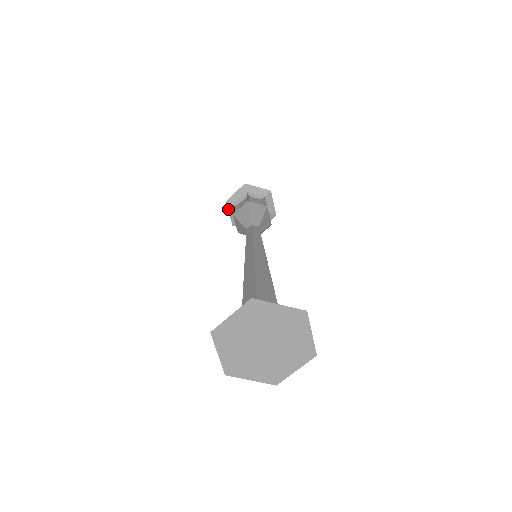
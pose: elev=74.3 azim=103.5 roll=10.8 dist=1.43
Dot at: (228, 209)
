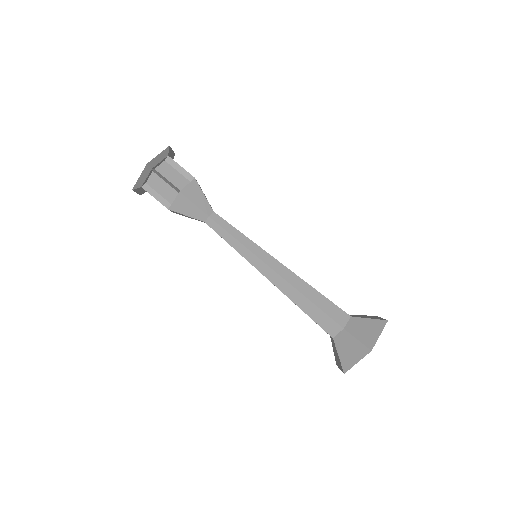
Dot at: occluded
